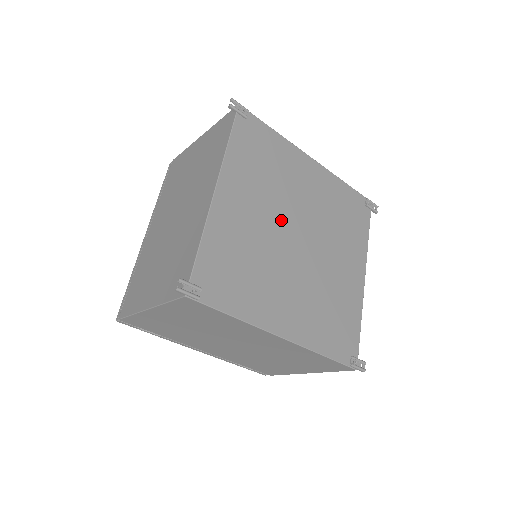
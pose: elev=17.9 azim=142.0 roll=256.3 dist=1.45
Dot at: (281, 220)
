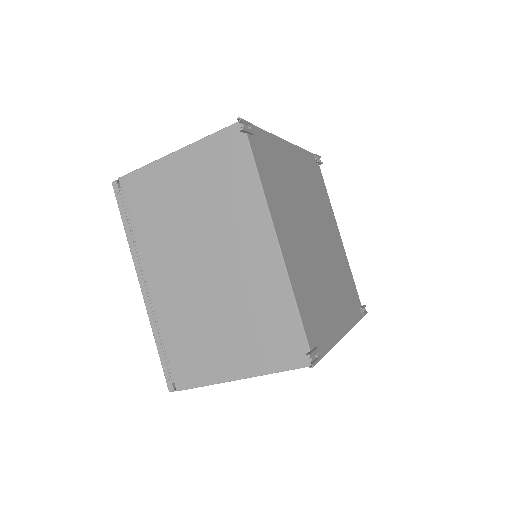
Dot at: (305, 229)
